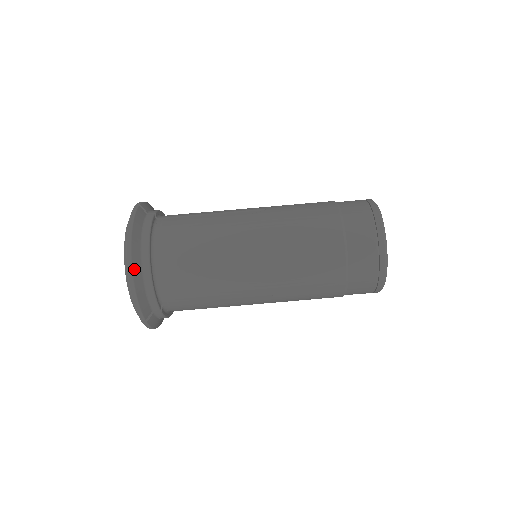
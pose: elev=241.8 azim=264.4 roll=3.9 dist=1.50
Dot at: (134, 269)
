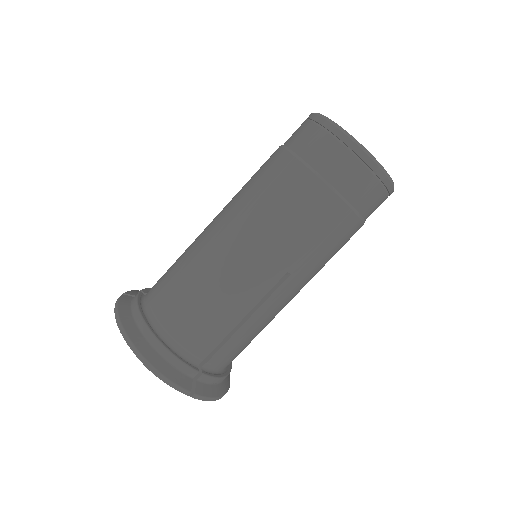
Dot at: (139, 347)
